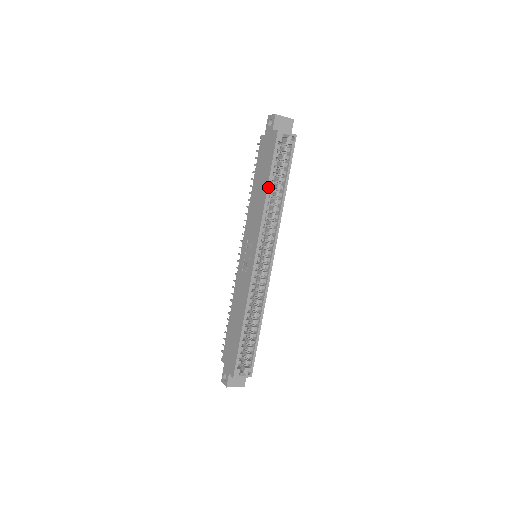
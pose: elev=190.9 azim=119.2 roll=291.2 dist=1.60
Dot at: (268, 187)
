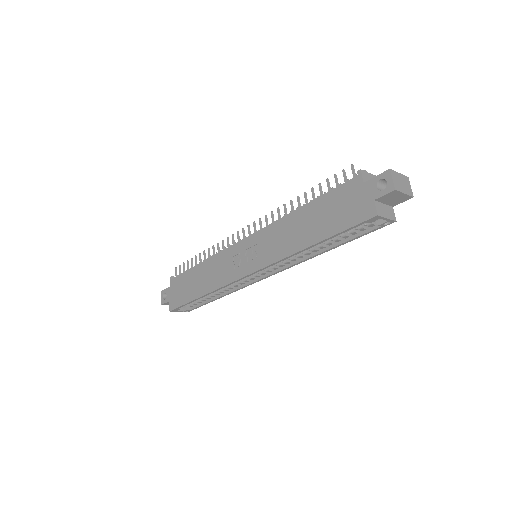
Dot at: (313, 245)
